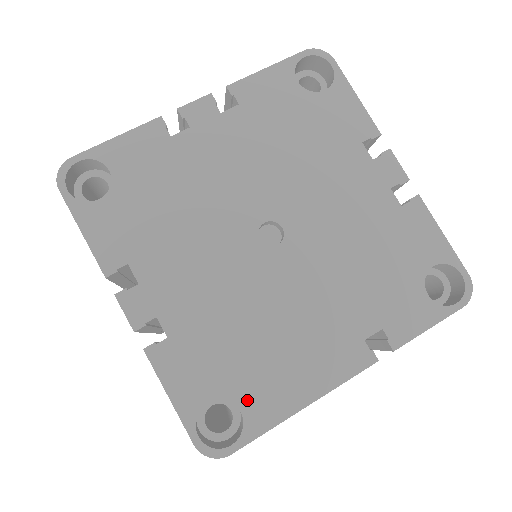
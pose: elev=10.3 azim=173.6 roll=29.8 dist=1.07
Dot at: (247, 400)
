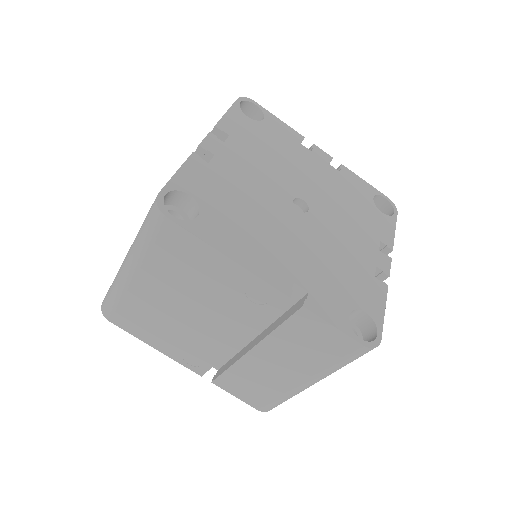
Dot at: (207, 218)
